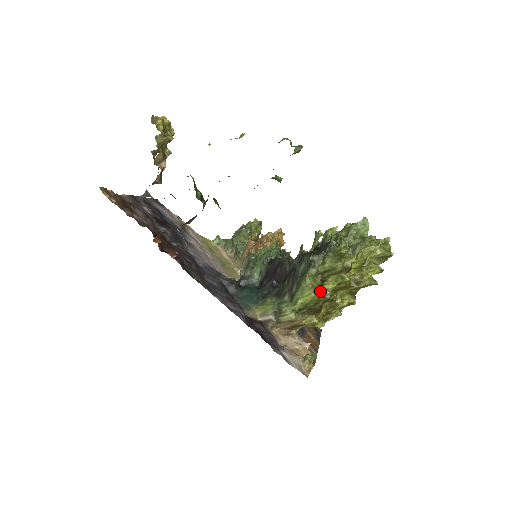
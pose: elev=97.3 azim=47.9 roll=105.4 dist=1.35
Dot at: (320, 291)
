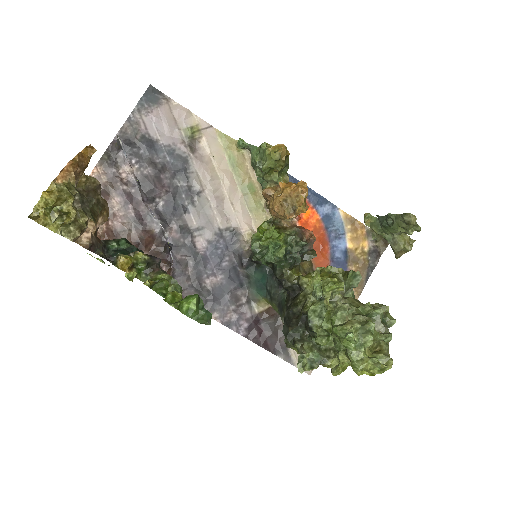
Dot at: occluded
